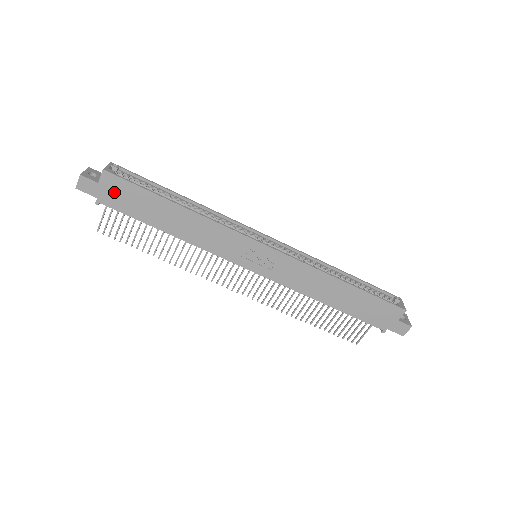
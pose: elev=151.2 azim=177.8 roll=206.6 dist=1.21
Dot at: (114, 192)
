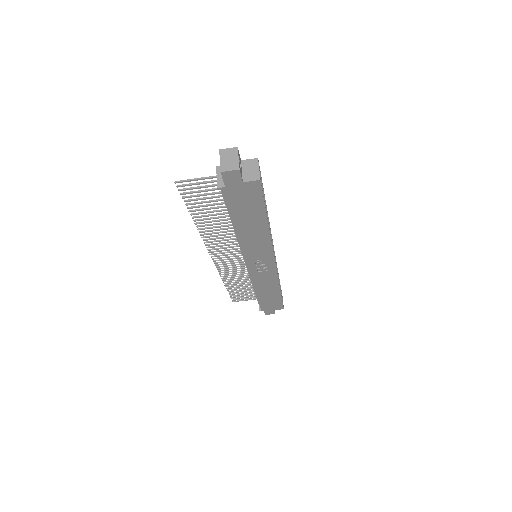
Dot at: (243, 193)
